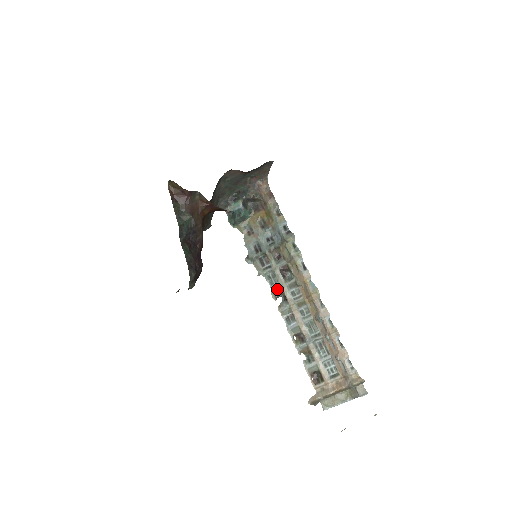
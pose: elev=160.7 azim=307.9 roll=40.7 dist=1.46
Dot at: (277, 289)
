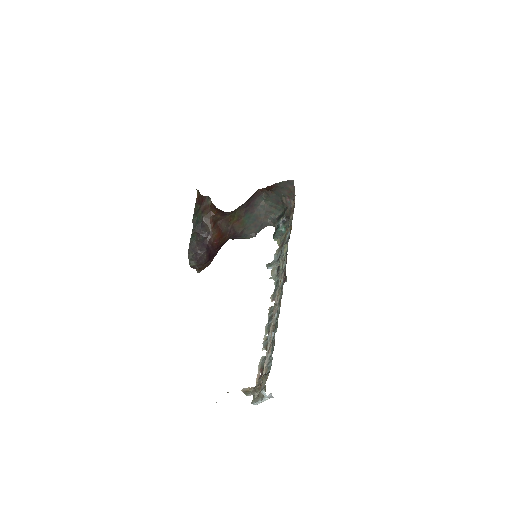
Dot at: (275, 292)
